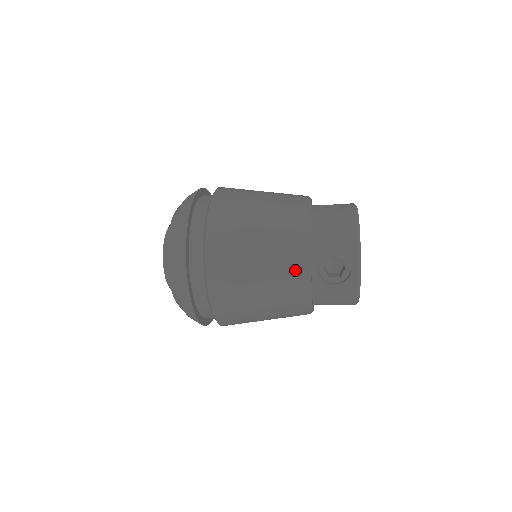
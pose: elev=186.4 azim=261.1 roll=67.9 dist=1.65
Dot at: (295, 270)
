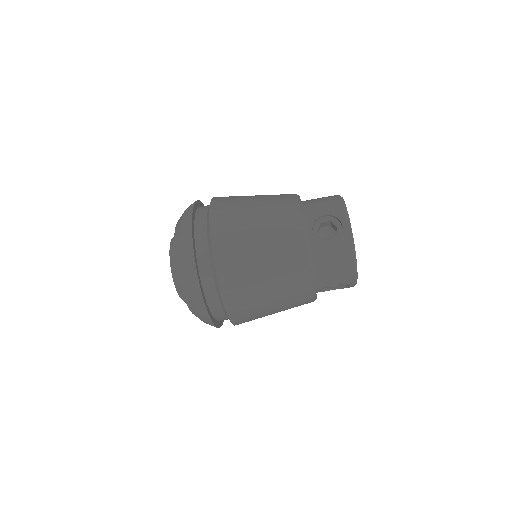
Dot at: (291, 227)
